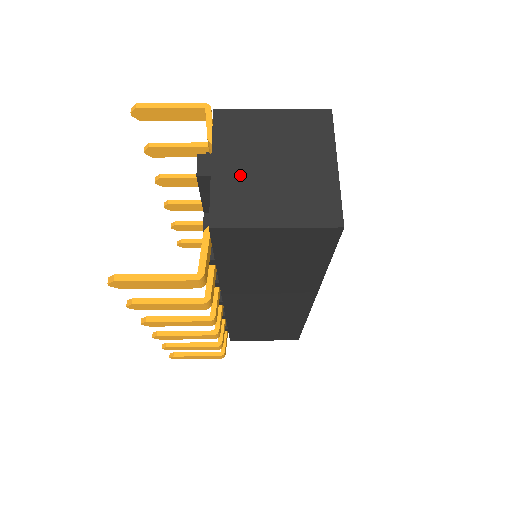
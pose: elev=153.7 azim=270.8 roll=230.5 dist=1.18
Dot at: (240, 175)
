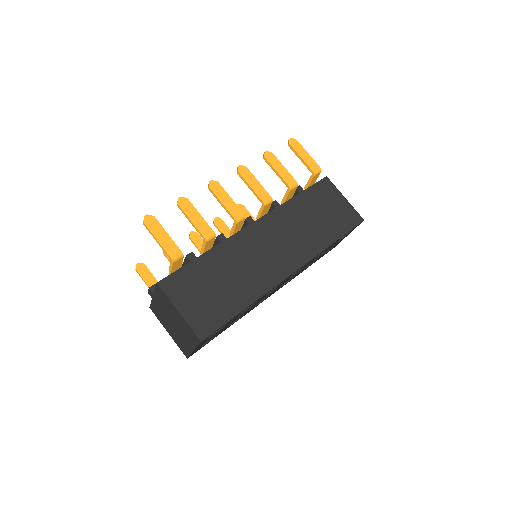
Dot at: (161, 310)
